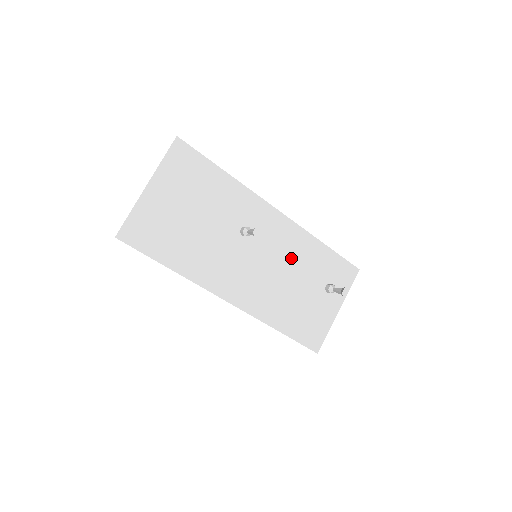
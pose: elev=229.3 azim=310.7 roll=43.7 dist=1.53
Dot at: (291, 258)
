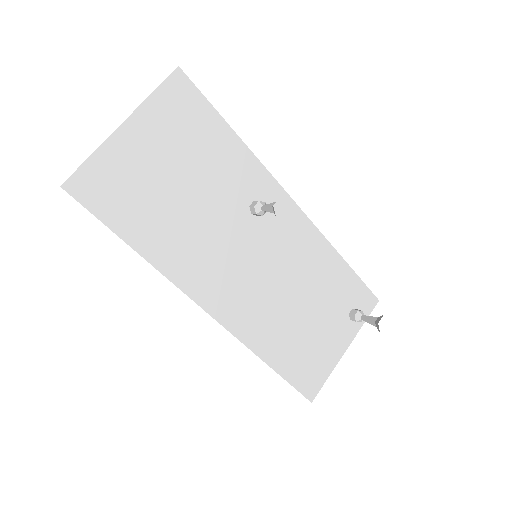
Dot at: (300, 268)
